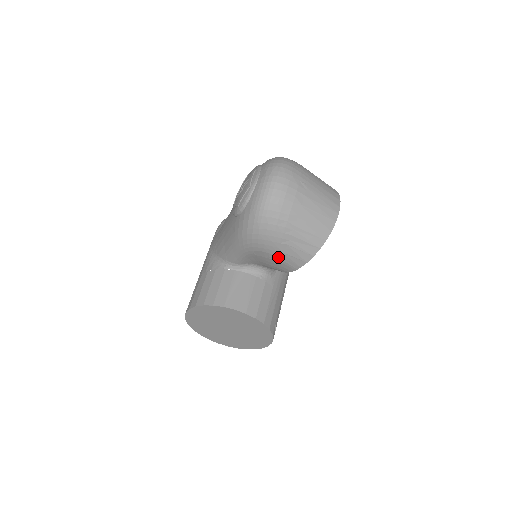
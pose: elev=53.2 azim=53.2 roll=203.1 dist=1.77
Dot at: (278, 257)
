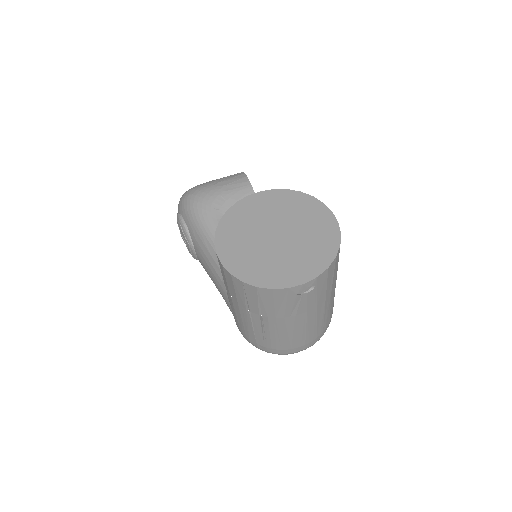
Dot at: (227, 191)
